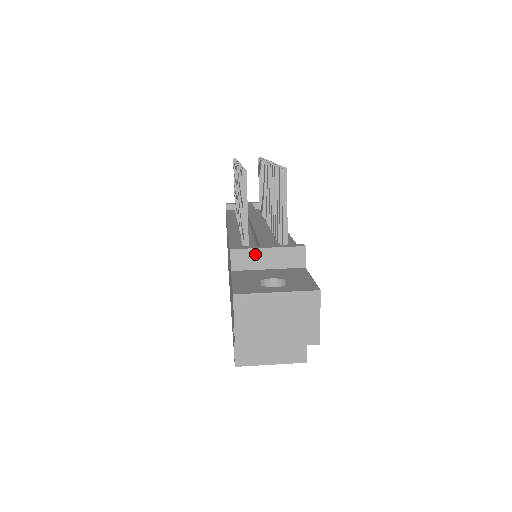
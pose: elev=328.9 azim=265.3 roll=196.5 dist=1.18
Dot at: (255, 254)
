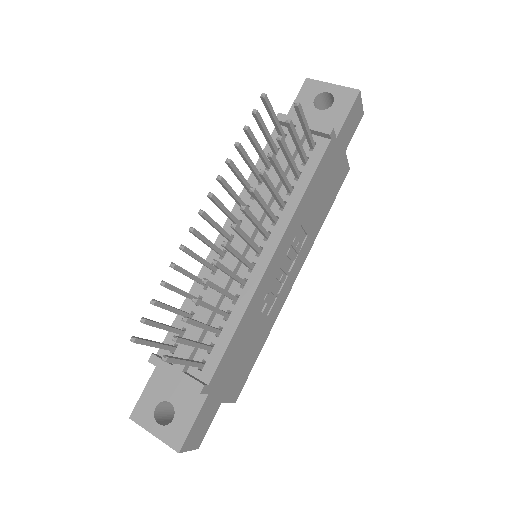
Dot at: (167, 372)
